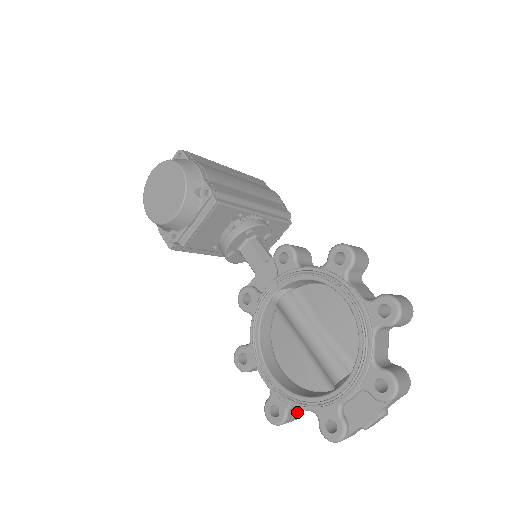
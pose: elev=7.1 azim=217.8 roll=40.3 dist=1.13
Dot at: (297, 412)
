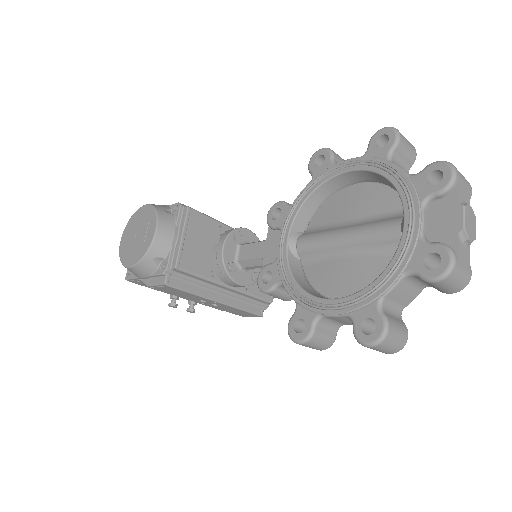
Dot at: (396, 320)
